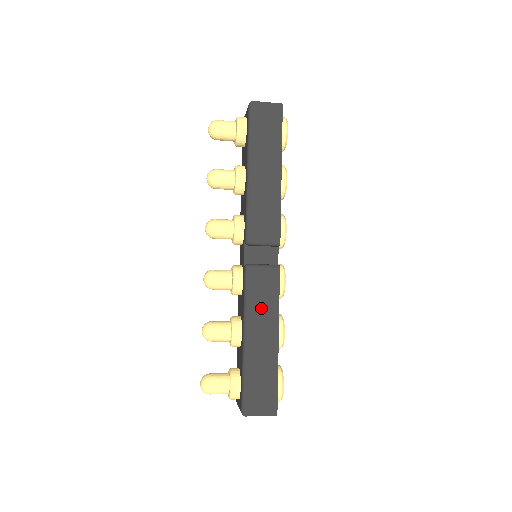
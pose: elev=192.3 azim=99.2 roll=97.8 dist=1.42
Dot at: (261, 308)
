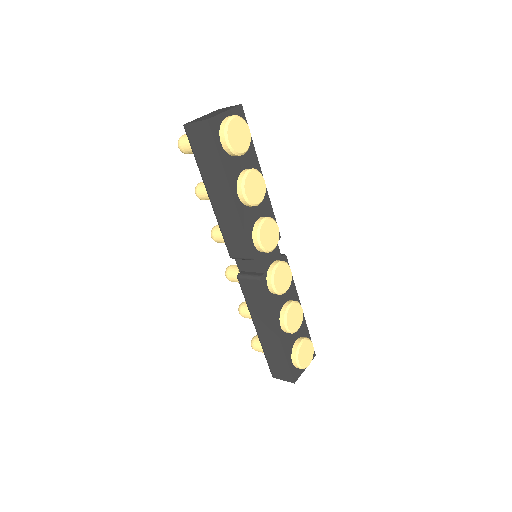
Dot at: (258, 309)
